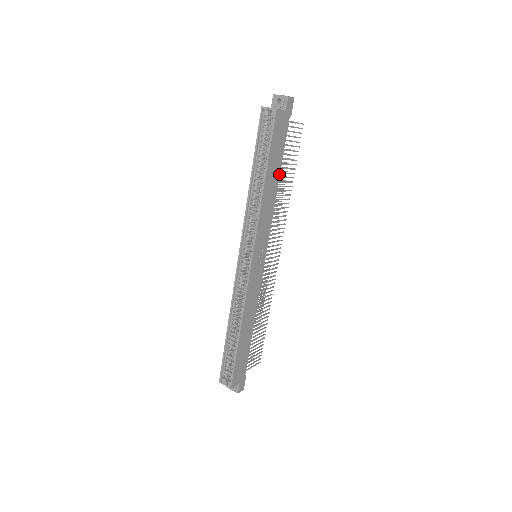
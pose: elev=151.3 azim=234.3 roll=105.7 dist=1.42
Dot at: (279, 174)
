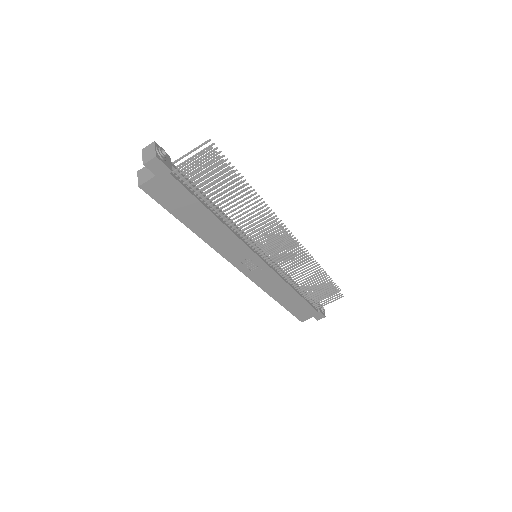
Dot at: (211, 213)
